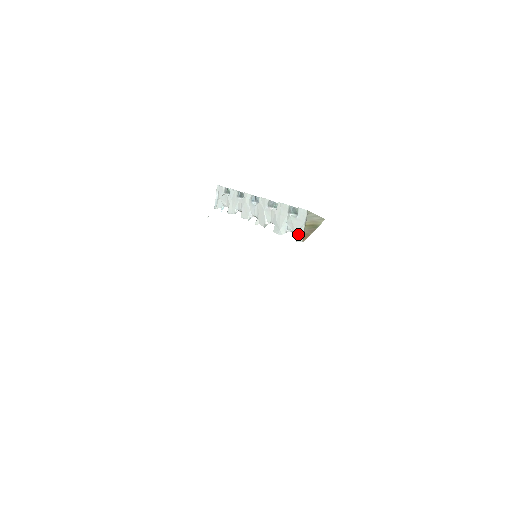
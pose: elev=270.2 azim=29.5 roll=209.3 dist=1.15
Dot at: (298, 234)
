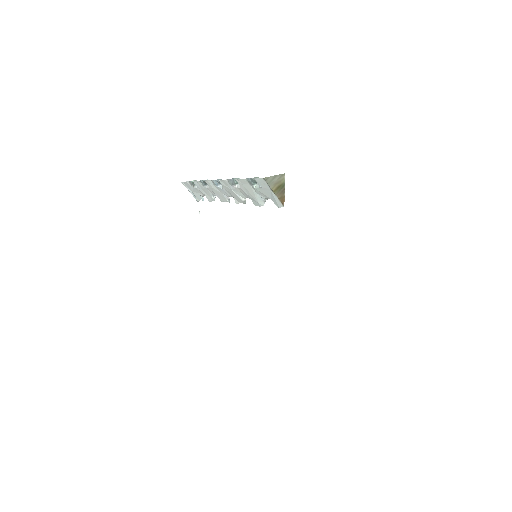
Dot at: (274, 201)
